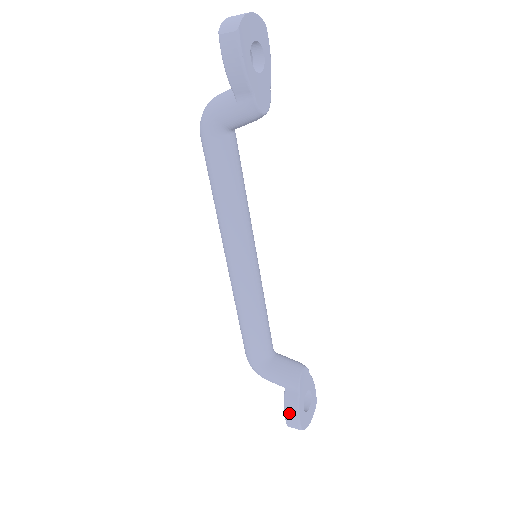
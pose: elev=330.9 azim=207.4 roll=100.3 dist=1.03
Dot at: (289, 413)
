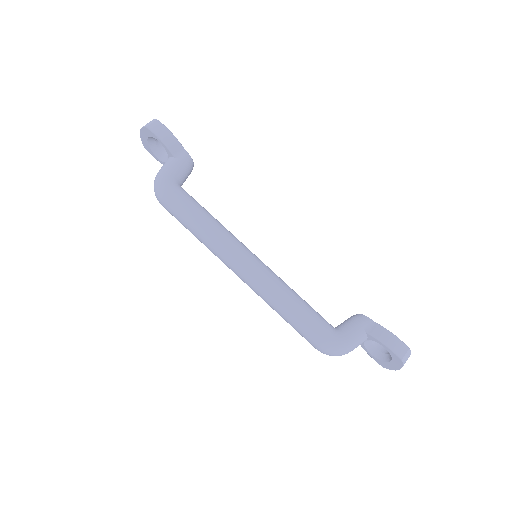
Dot at: (390, 342)
